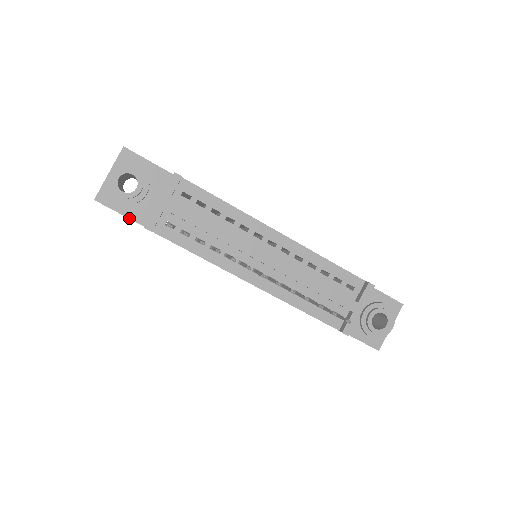
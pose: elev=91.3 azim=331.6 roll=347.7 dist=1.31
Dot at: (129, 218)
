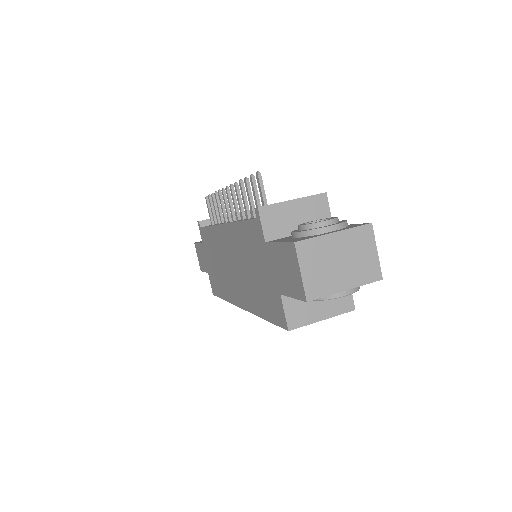
Dot at: (200, 243)
